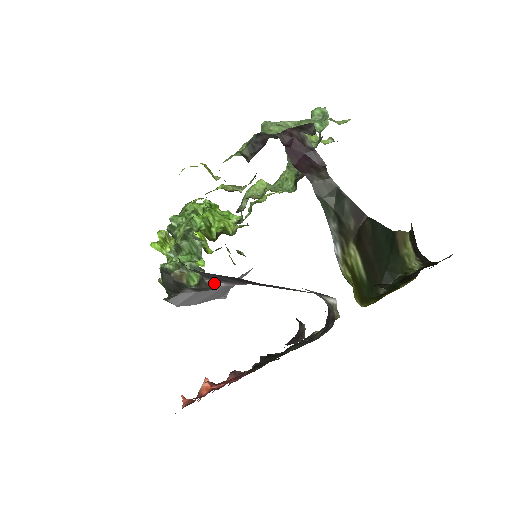
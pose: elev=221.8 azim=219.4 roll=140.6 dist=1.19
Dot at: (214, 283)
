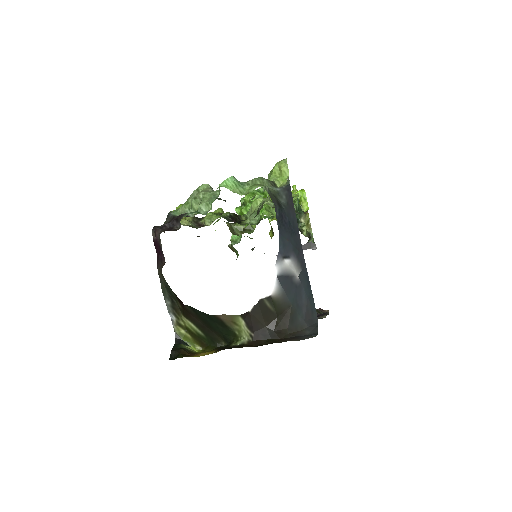
Dot at: occluded
